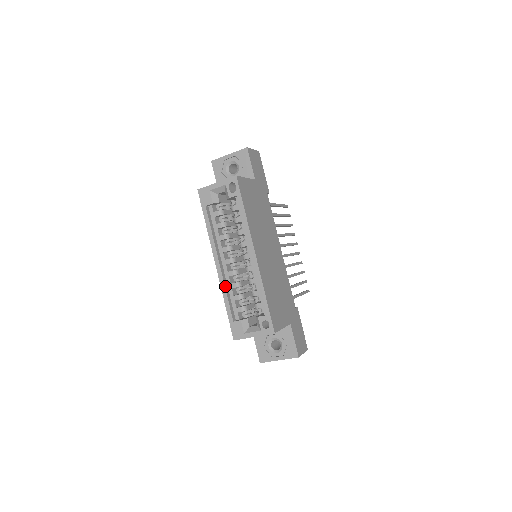
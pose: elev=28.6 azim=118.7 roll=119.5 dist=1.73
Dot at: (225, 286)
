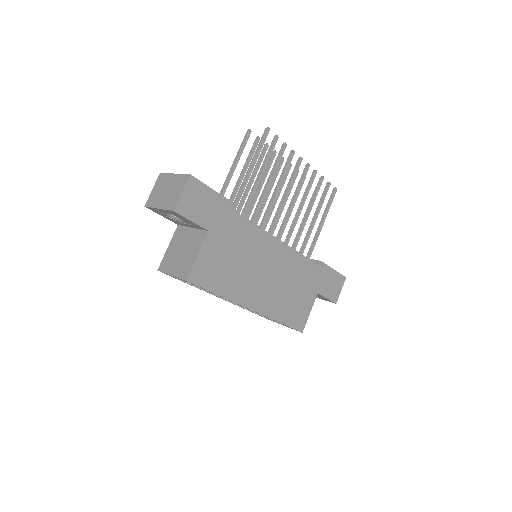
Dot at: (241, 306)
